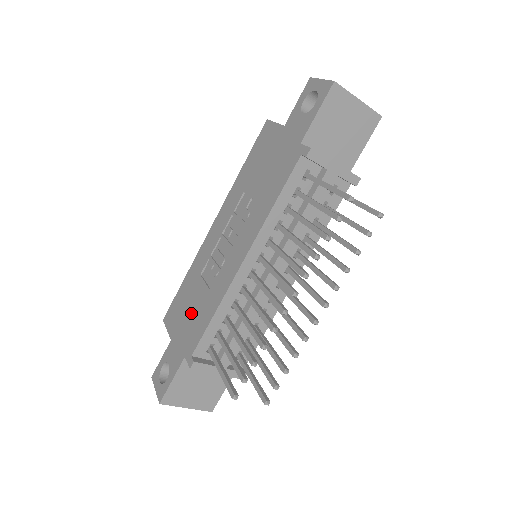
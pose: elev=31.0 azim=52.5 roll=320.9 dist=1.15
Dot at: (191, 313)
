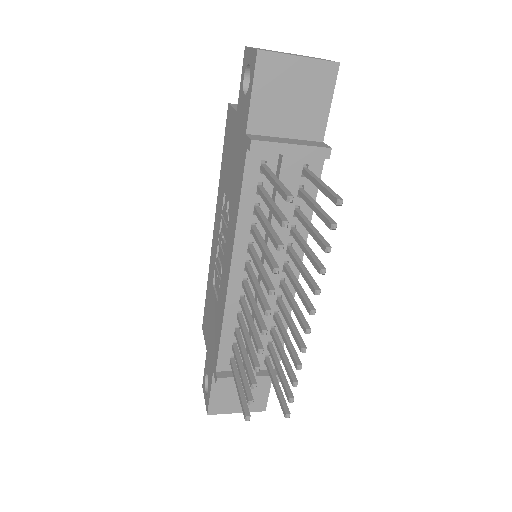
Dot at: (212, 325)
